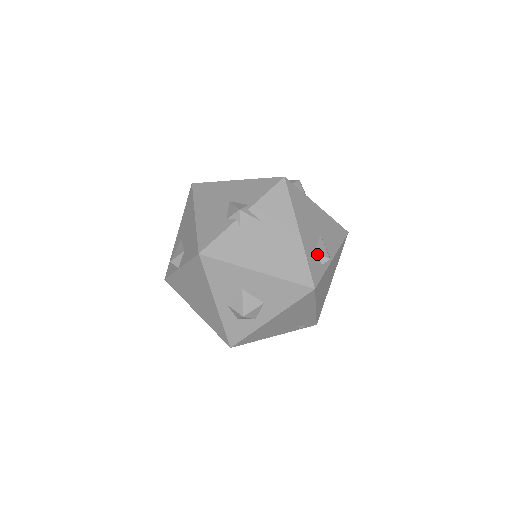
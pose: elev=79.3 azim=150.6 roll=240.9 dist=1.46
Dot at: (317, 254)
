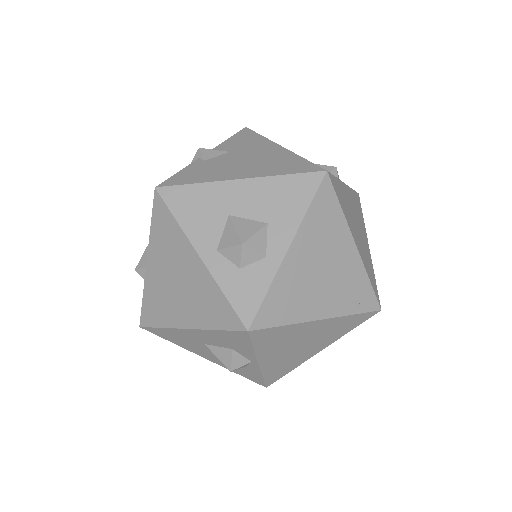
Dot at: occluded
